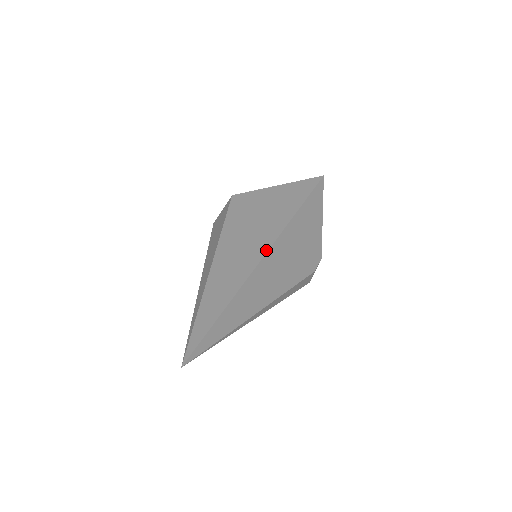
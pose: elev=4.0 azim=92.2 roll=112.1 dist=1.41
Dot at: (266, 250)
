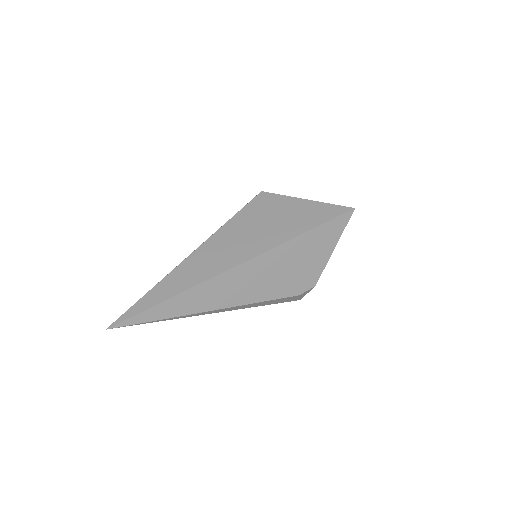
Dot at: (237, 264)
